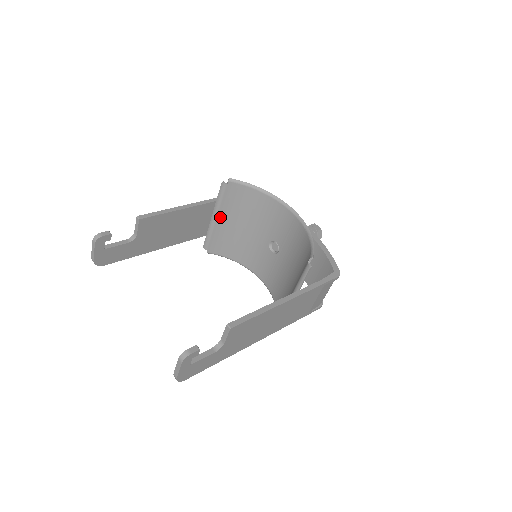
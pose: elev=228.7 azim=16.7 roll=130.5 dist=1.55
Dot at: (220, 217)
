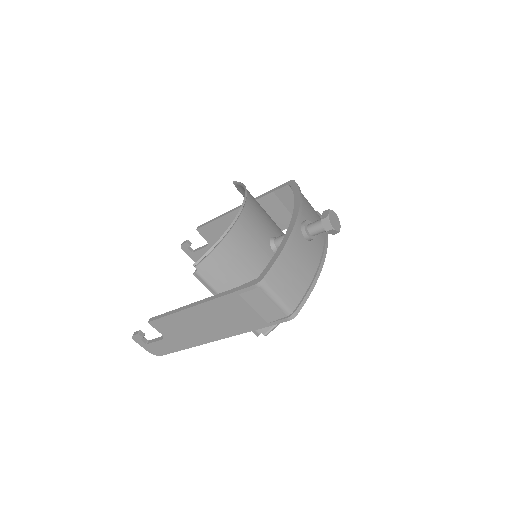
Dot at: occluded
